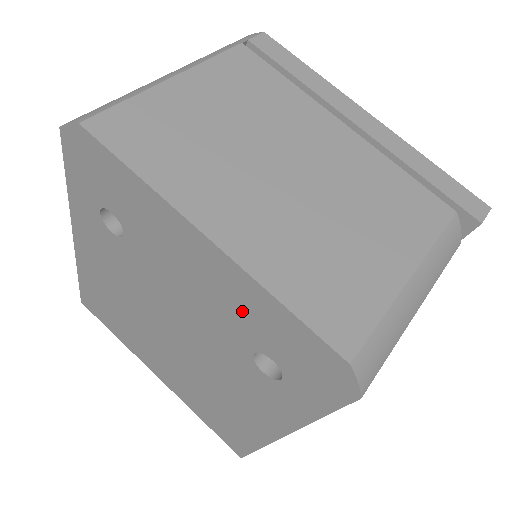
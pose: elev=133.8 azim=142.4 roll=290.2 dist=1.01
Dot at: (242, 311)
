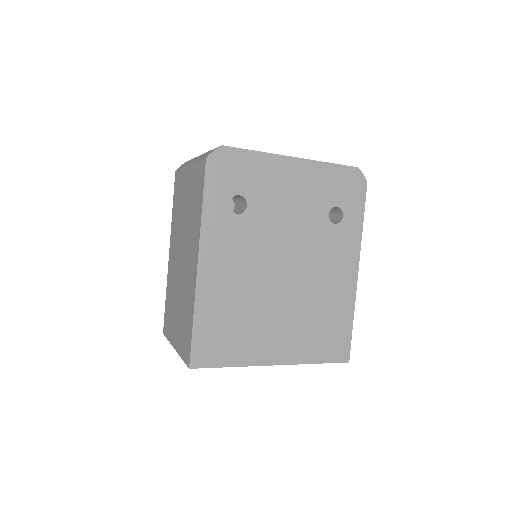
Dot at: (317, 188)
